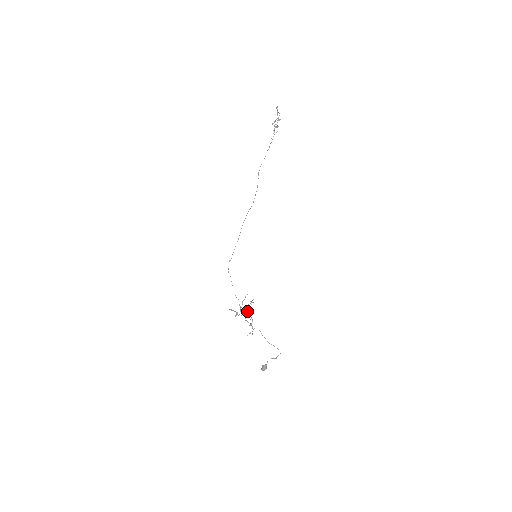
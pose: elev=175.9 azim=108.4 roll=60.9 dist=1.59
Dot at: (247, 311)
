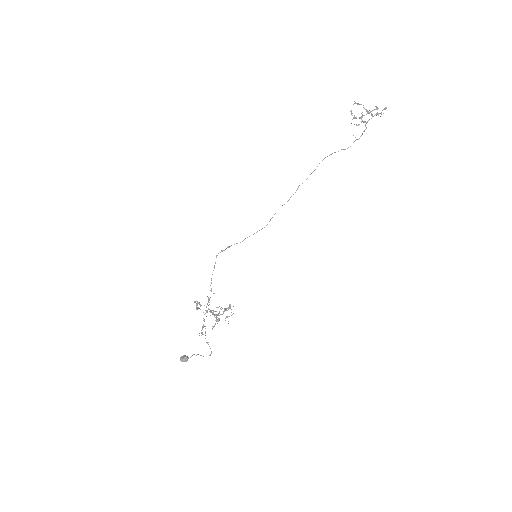
Dot at: (213, 310)
